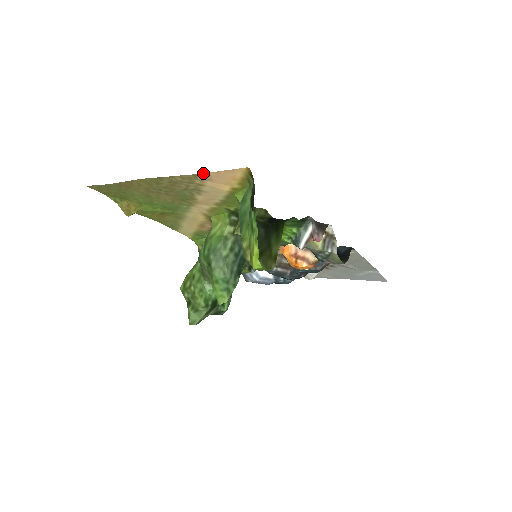
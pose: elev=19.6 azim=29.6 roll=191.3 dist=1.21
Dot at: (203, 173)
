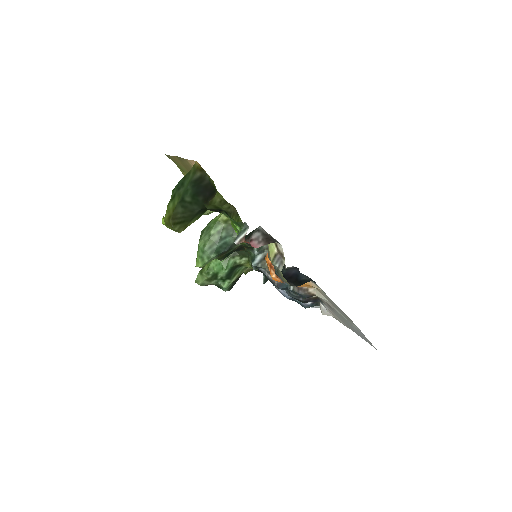
Dot at: occluded
